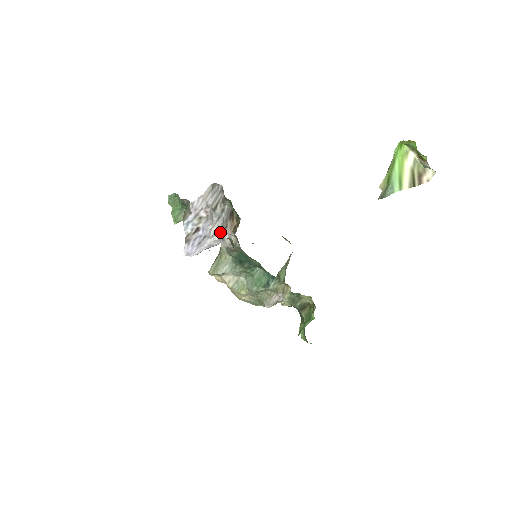
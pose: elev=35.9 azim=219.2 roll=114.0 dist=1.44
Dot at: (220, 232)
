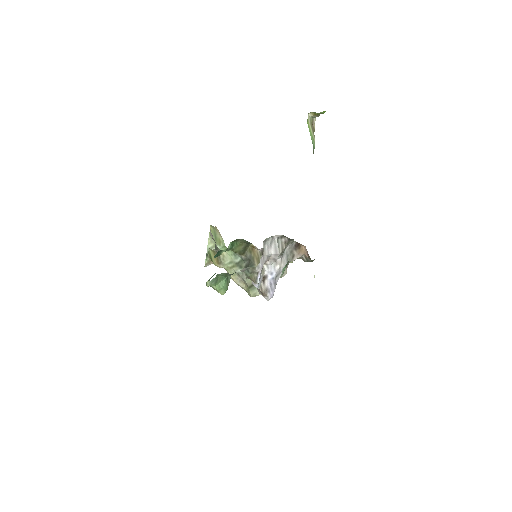
Dot at: (286, 263)
